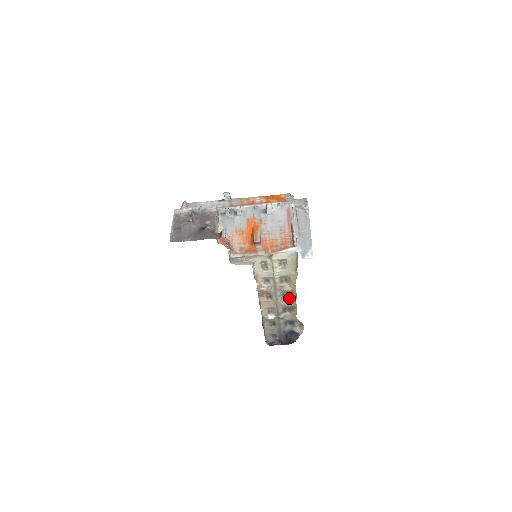
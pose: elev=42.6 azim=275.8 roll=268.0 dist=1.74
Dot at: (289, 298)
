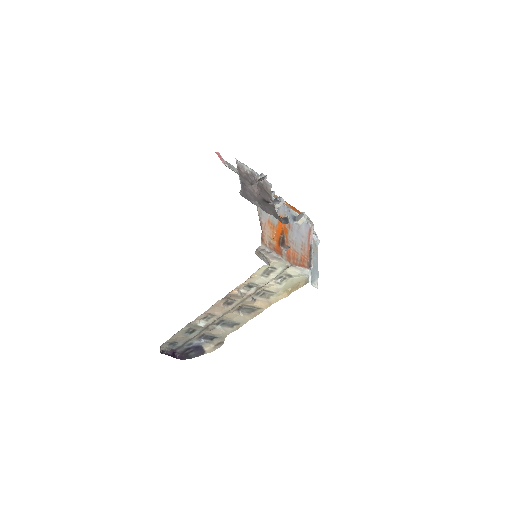
Dot at: (242, 313)
